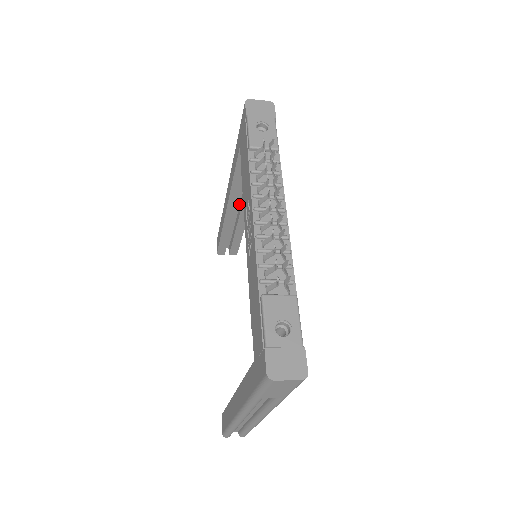
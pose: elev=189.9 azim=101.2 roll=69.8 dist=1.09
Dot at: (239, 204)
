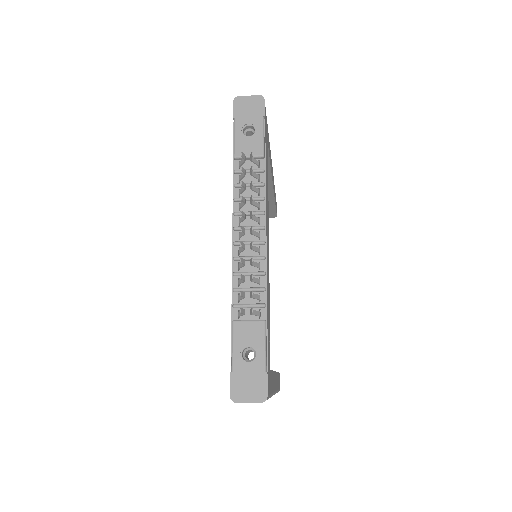
Dot at: occluded
